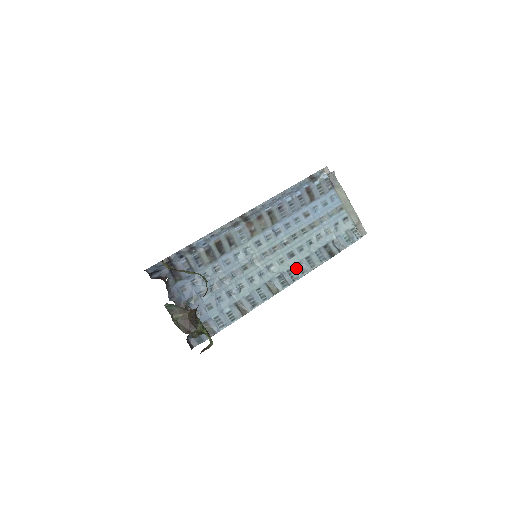
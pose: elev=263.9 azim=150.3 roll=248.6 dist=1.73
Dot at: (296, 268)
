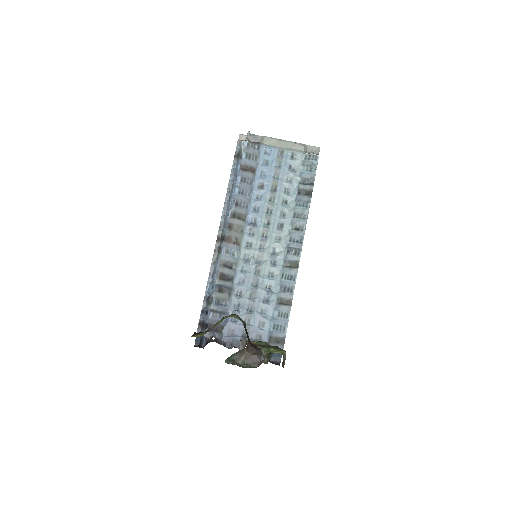
Dot at: (294, 232)
